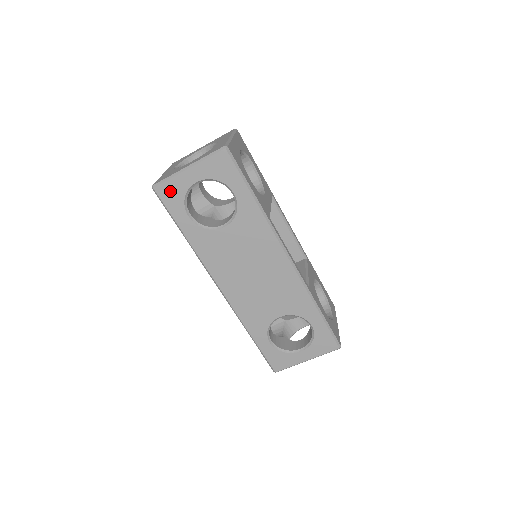
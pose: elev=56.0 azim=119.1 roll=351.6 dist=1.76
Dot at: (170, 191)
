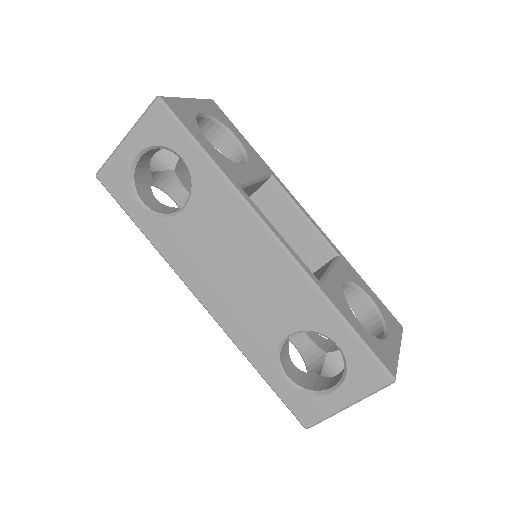
Dot at: (113, 175)
